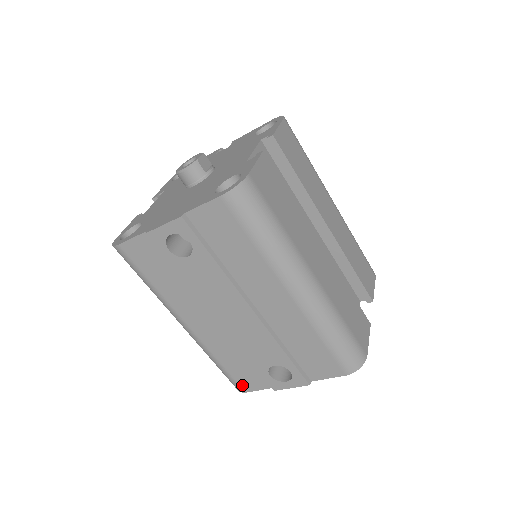
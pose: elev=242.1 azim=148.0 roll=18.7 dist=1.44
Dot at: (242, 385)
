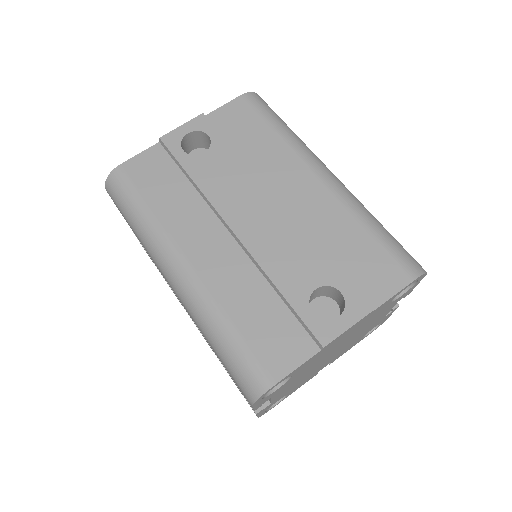
Dot at: (269, 366)
